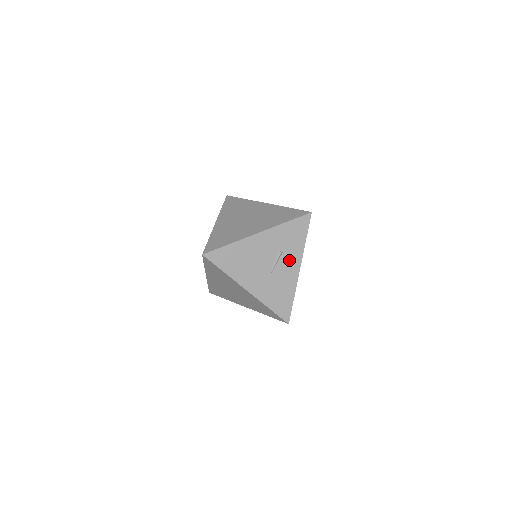
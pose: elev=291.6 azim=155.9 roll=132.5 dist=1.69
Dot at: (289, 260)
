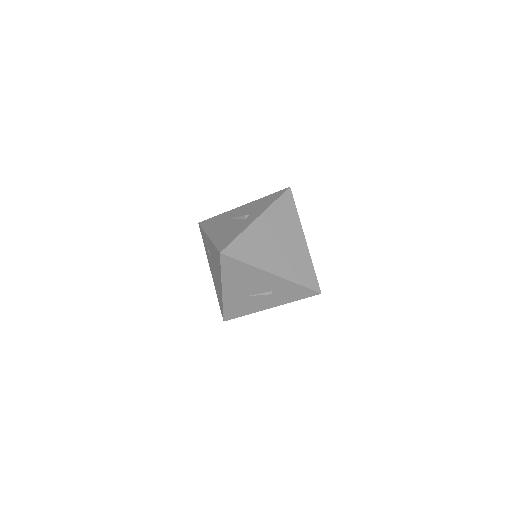
Dot at: (271, 300)
